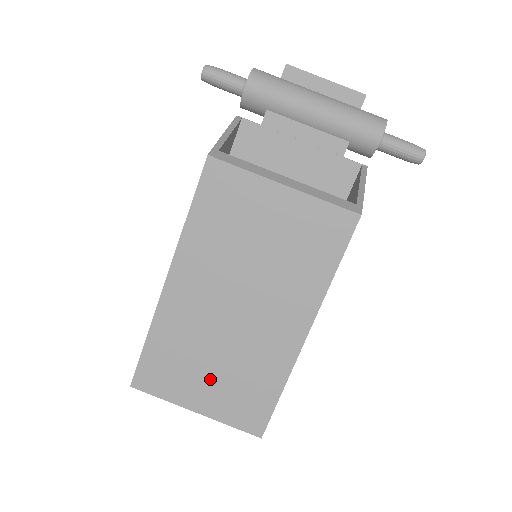
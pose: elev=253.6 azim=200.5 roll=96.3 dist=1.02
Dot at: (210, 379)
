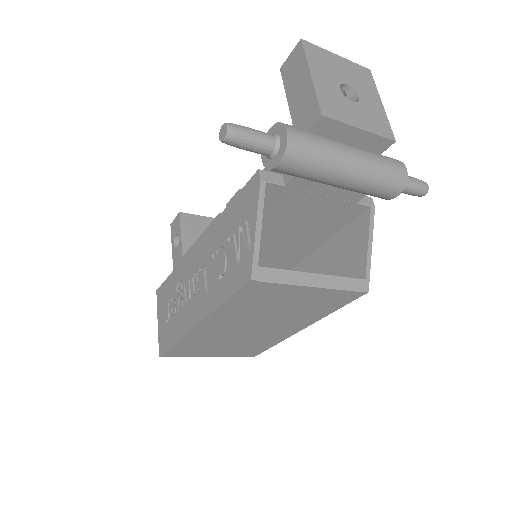
Dot at: (223, 349)
